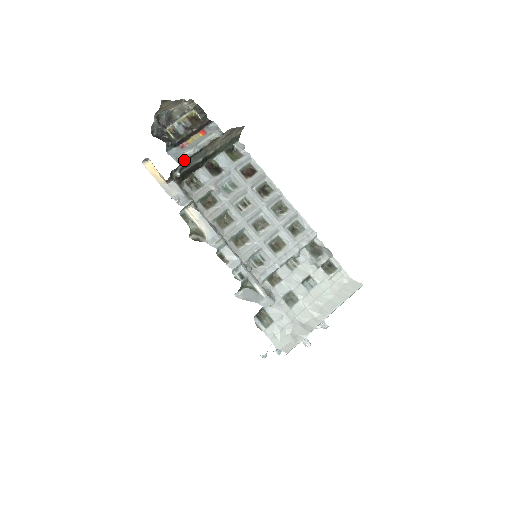
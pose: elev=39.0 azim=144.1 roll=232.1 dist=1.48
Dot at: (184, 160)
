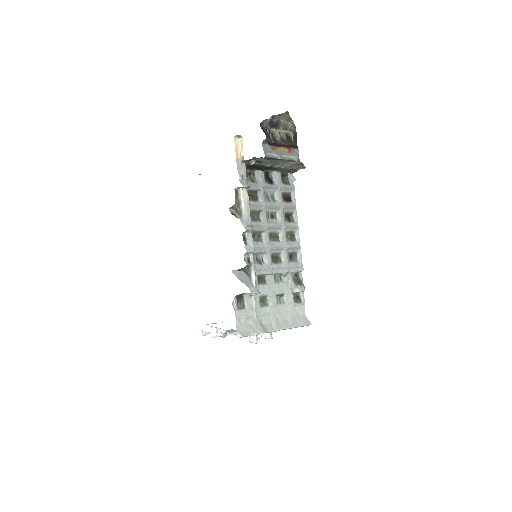
Dot at: (269, 157)
